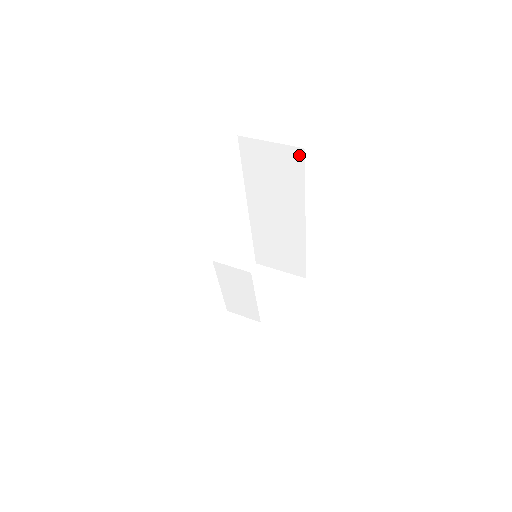
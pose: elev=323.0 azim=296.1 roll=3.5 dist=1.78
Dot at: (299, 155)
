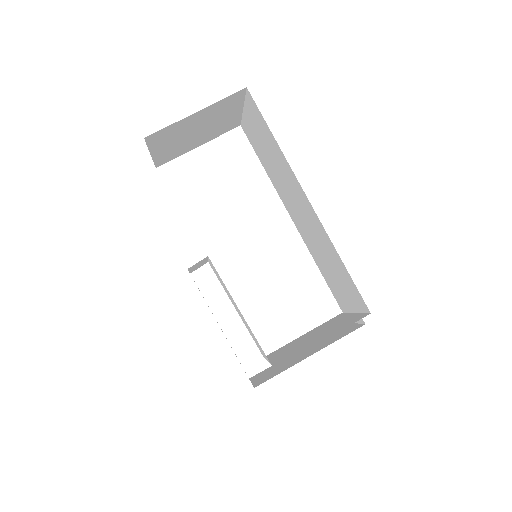
Dot at: (252, 101)
